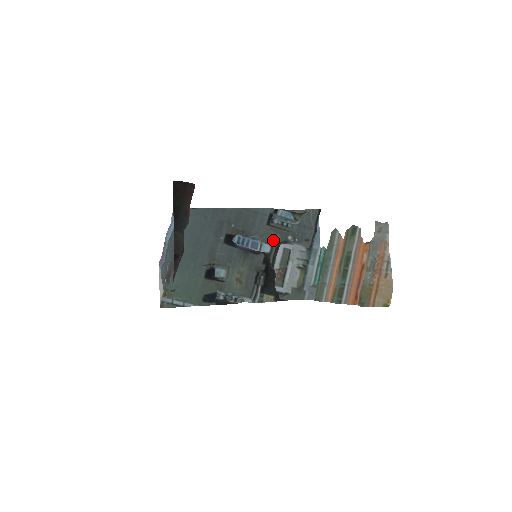
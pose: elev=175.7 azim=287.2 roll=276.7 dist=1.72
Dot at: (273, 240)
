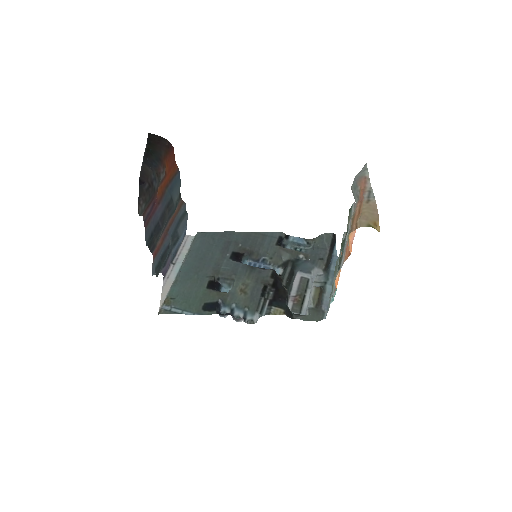
Dot at: (283, 259)
